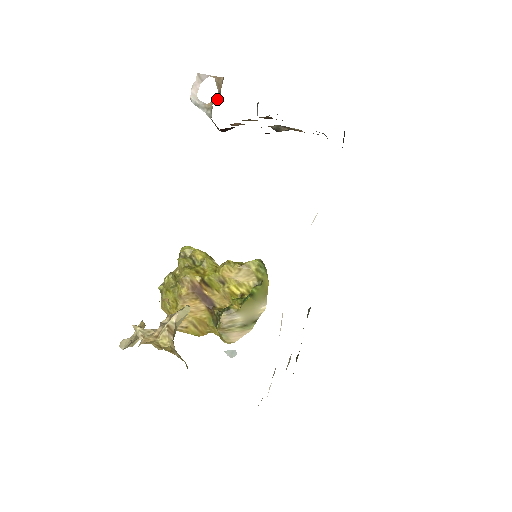
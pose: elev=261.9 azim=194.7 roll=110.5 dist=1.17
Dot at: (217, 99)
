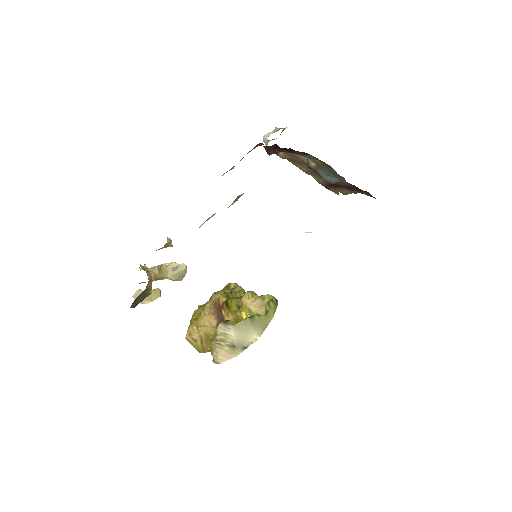
Dot at: occluded
